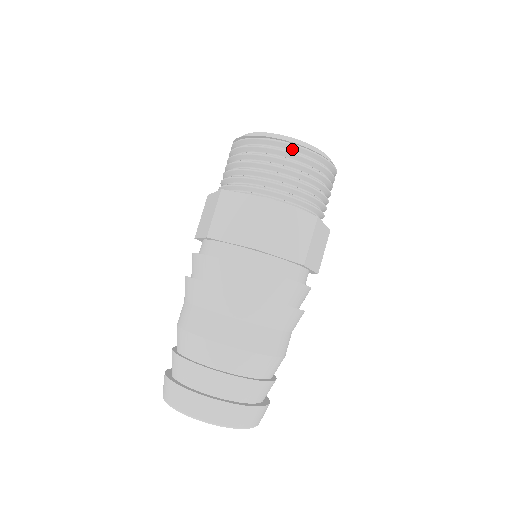
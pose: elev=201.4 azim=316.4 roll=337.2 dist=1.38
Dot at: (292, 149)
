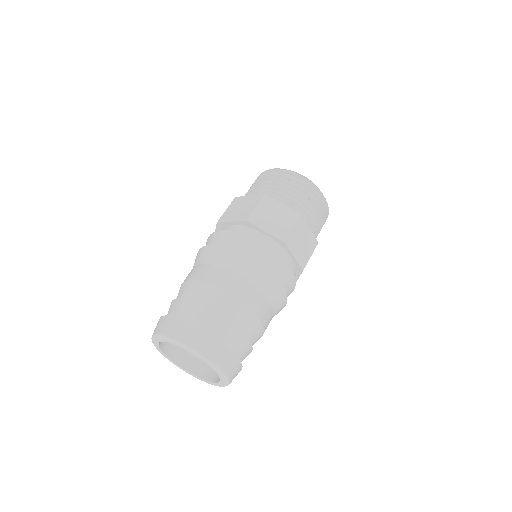
Dot at: (289, 175)
